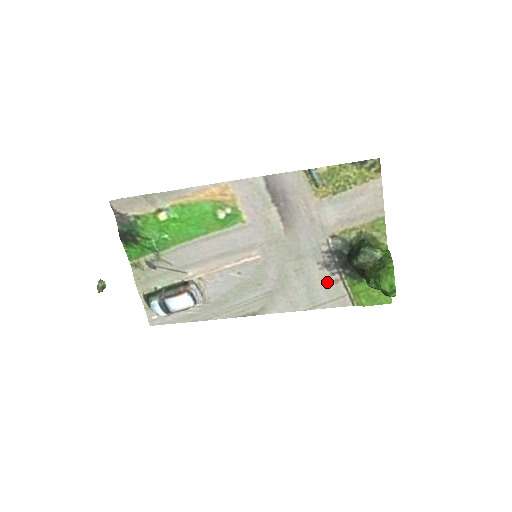
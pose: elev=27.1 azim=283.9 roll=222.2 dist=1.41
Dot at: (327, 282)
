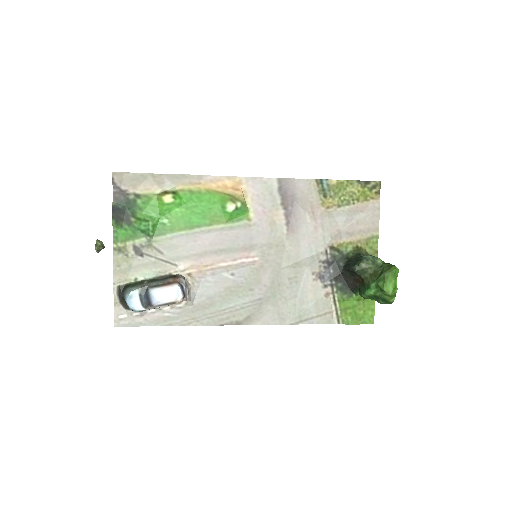
Dot at: (318, 295)
